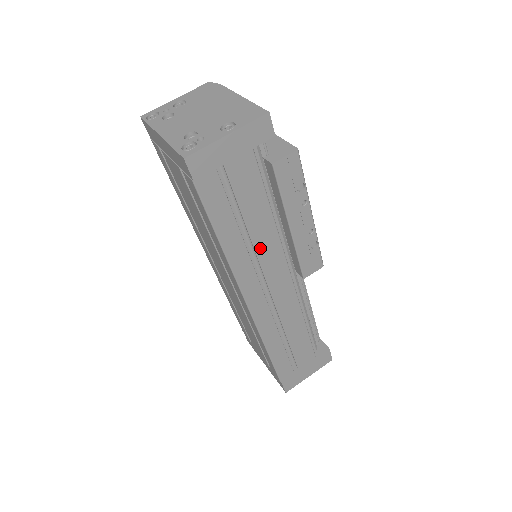
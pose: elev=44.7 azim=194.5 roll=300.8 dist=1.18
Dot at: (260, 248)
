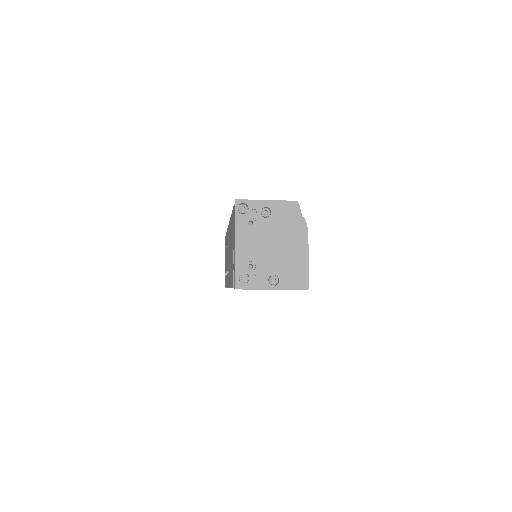
Dot at: occluded
